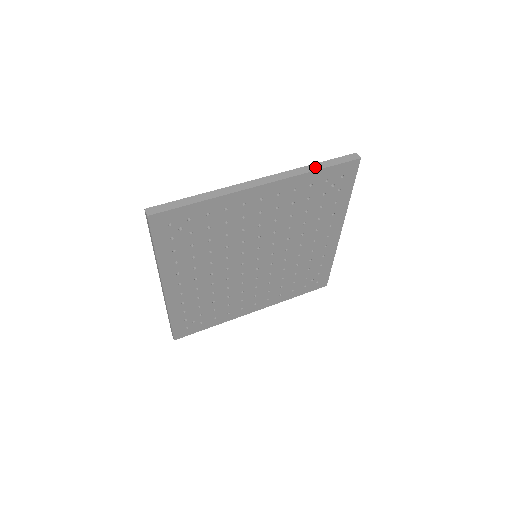
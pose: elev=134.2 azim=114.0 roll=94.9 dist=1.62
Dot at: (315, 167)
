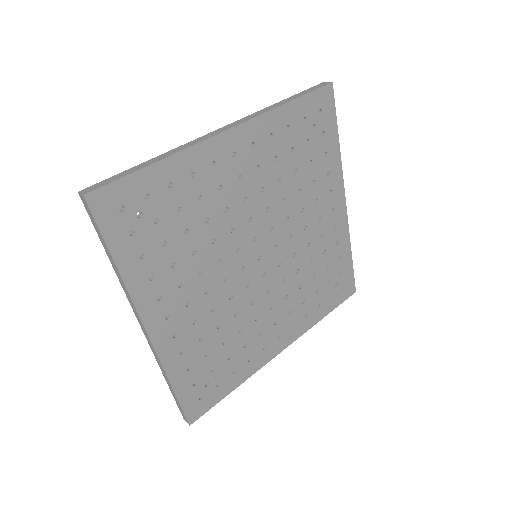
Dot at: (284, 101)
